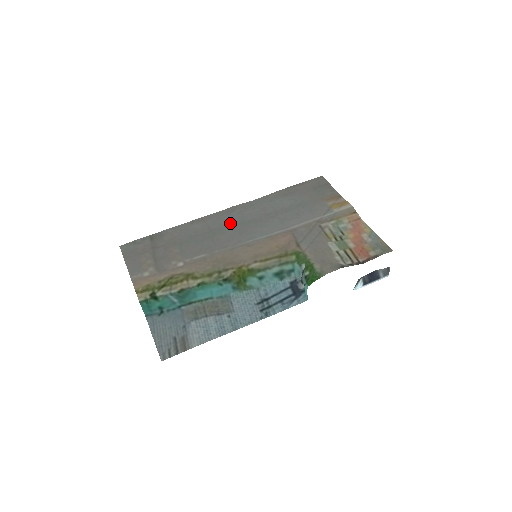
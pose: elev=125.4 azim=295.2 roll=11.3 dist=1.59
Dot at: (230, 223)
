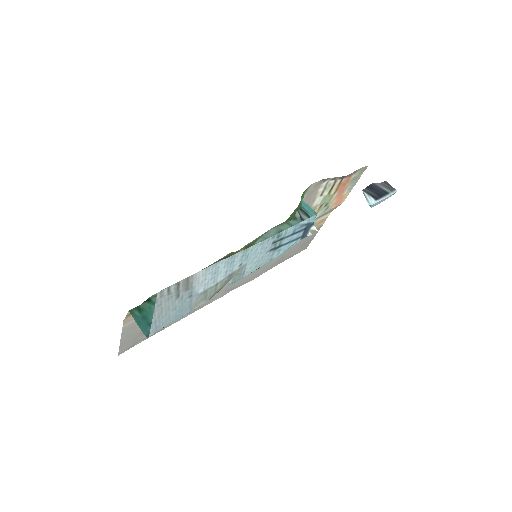
Dot at: occluded
